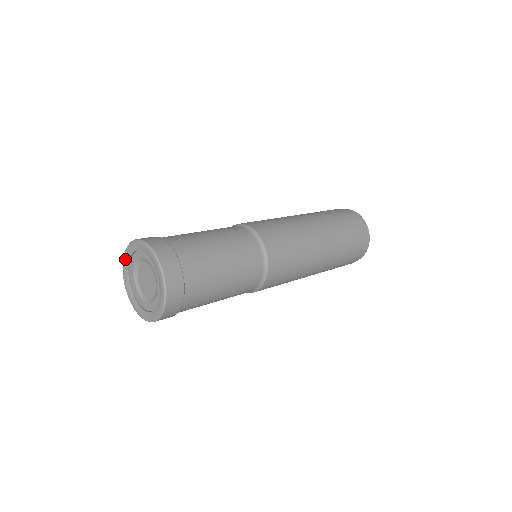
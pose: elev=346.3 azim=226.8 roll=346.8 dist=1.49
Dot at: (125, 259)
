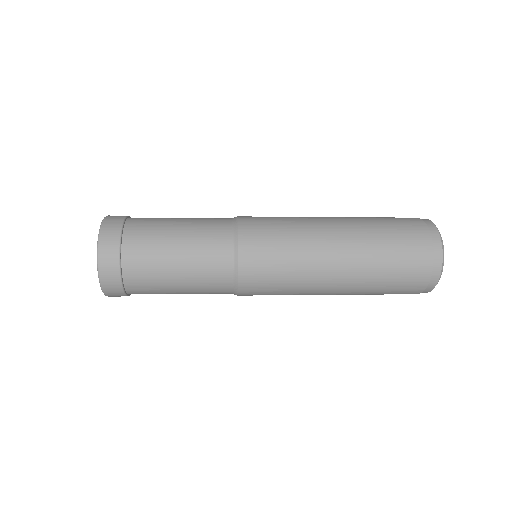
Dot at: occluded
